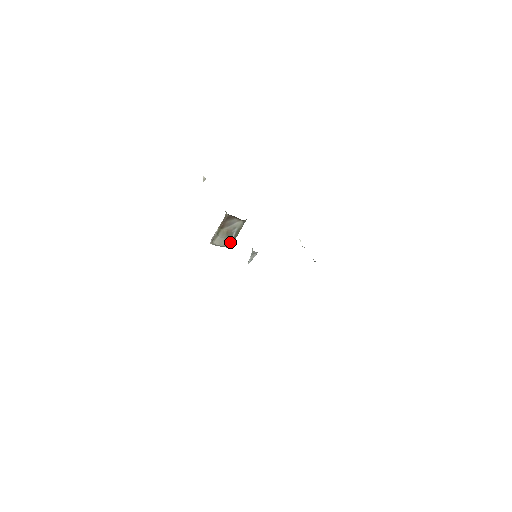
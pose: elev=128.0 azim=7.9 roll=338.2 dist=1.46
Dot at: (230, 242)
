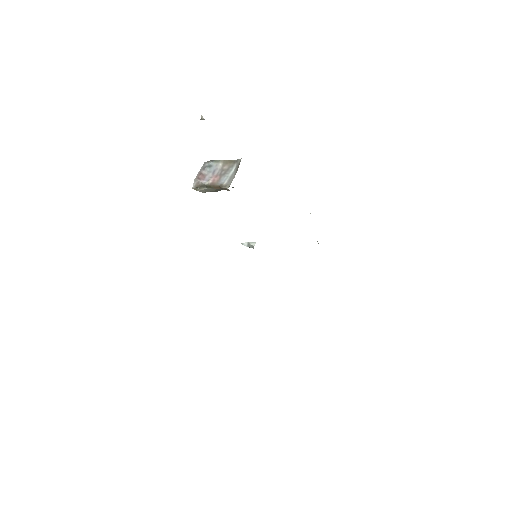
Dot at: (219, 190)
